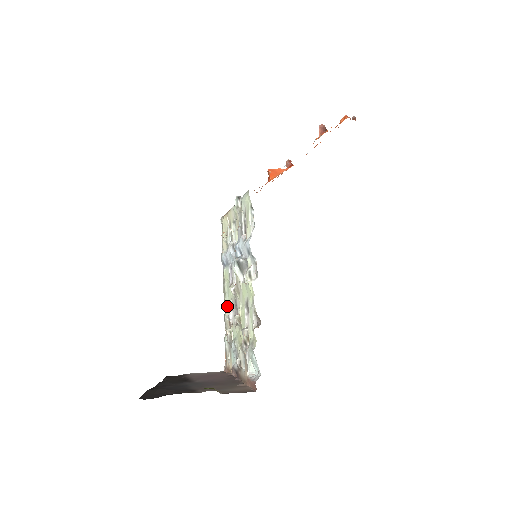
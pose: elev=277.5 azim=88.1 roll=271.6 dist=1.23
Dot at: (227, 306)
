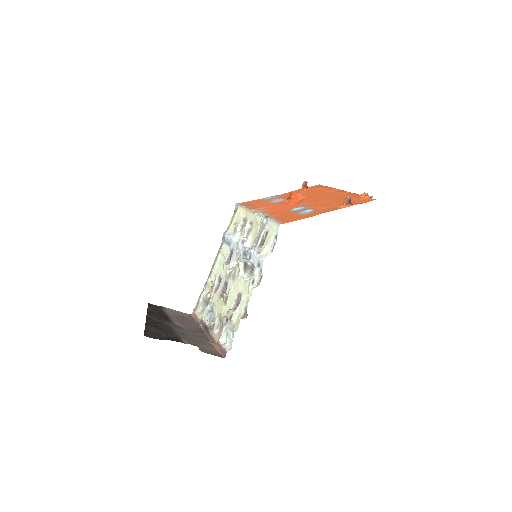
Dot at: (214, 273)
